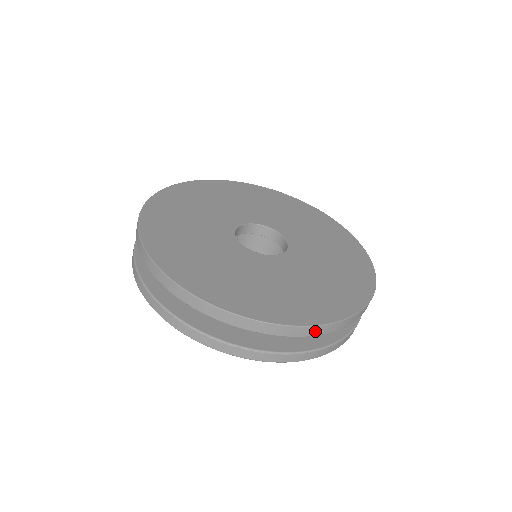
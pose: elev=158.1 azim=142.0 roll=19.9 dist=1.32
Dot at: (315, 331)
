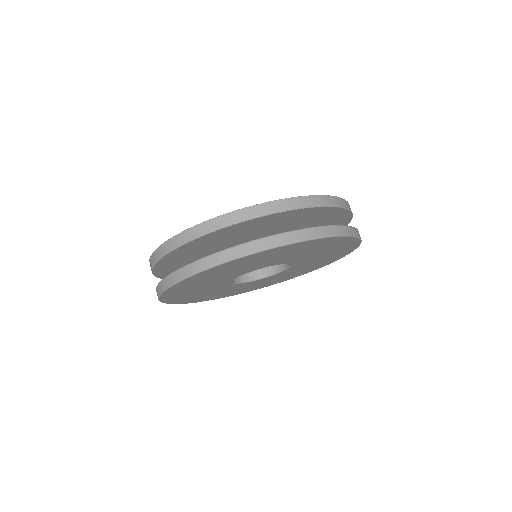
Dot at: (280, 206)
